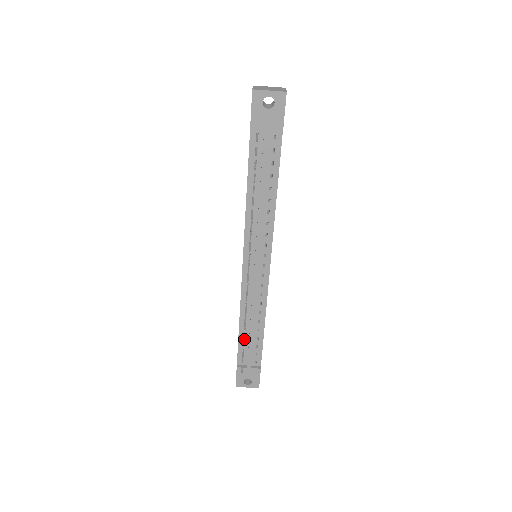
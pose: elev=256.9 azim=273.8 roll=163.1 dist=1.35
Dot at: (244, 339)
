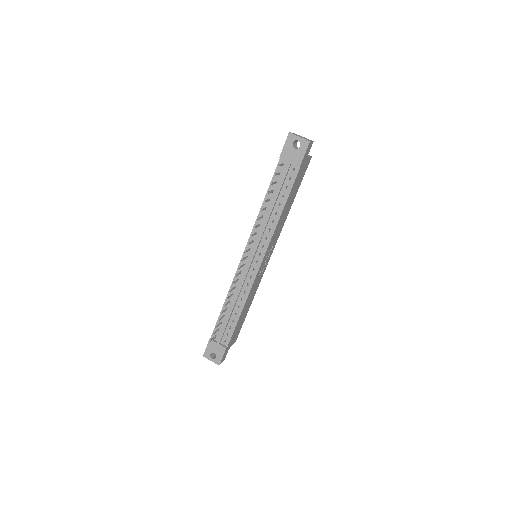
Dot at: occluded
